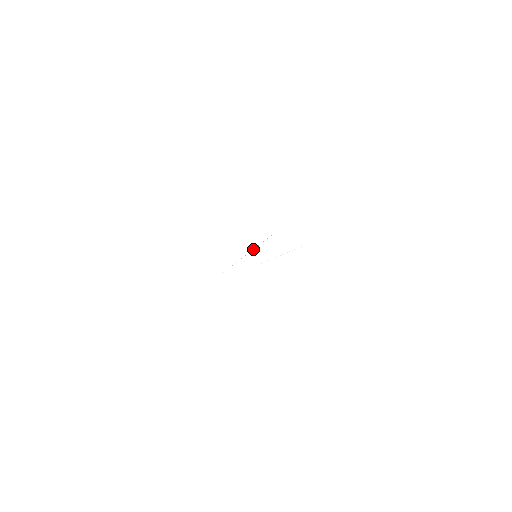
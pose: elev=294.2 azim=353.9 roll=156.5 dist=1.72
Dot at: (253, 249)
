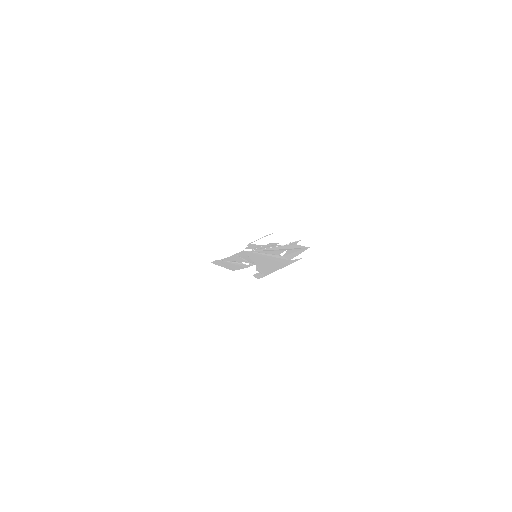
Dot at: (247, 262)
